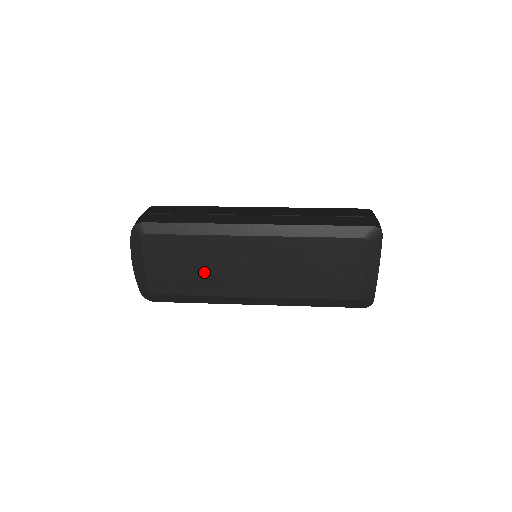
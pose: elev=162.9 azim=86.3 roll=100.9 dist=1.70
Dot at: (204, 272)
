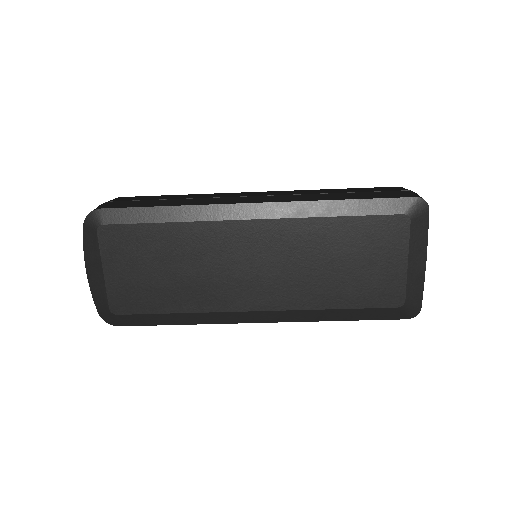
Dot at: (186, 277)
